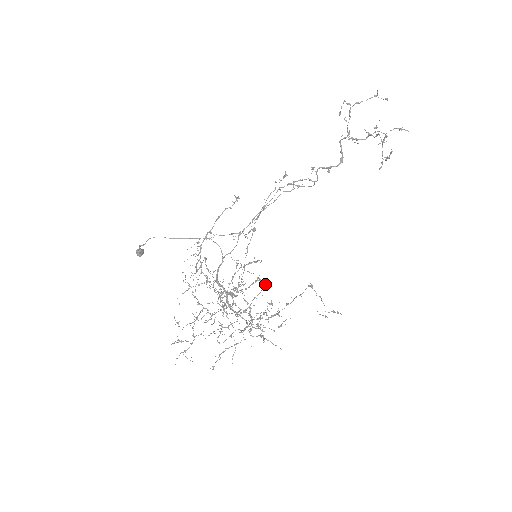
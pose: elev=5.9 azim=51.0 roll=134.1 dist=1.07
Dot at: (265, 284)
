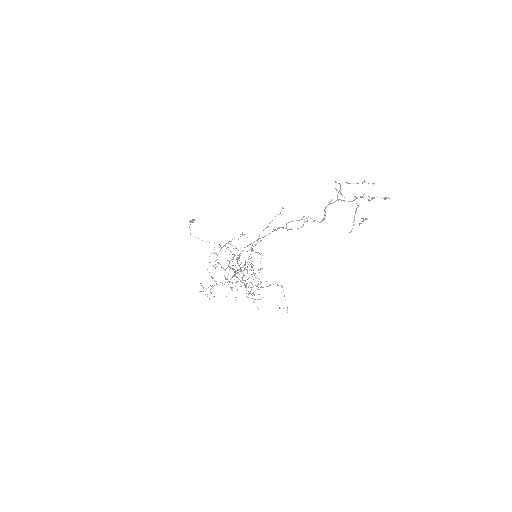
Dot at: (259, 272)
